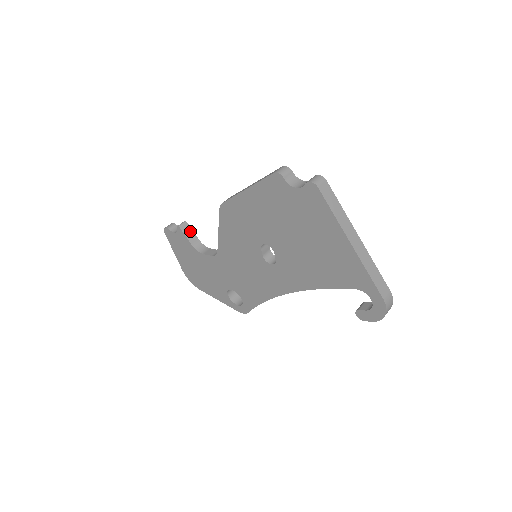
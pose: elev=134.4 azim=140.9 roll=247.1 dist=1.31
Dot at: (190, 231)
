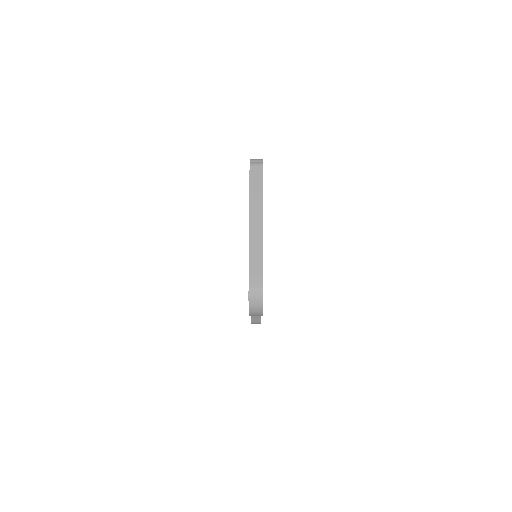
Dot at: occluded
